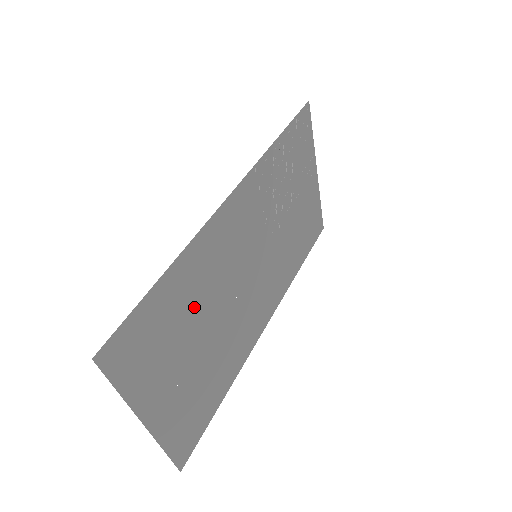
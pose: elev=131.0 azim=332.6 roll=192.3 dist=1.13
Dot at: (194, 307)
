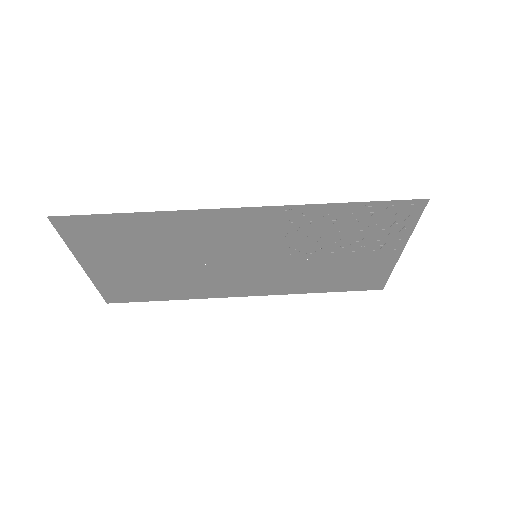
Dot at: (159, 244)
